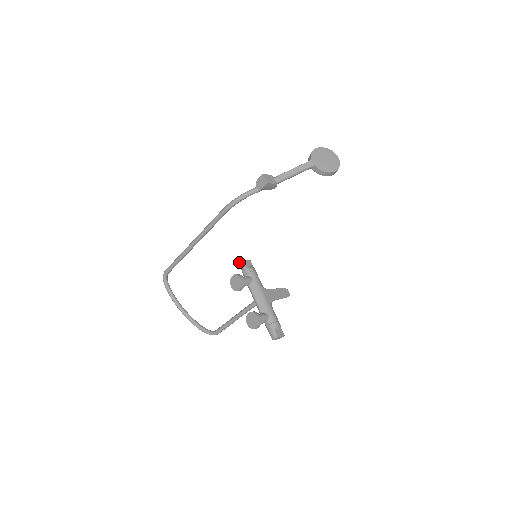
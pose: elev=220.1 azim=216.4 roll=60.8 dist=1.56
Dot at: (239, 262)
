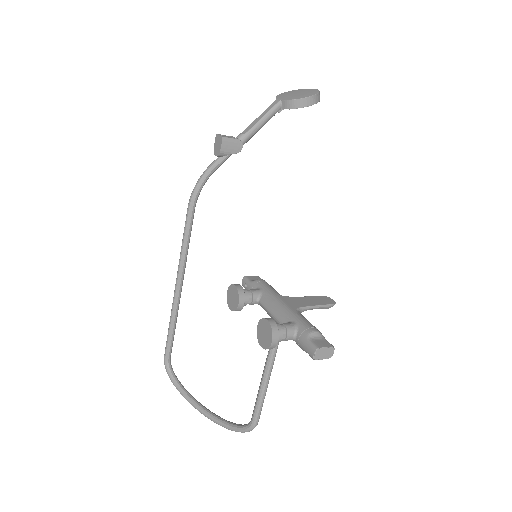
Dot at: occluded
